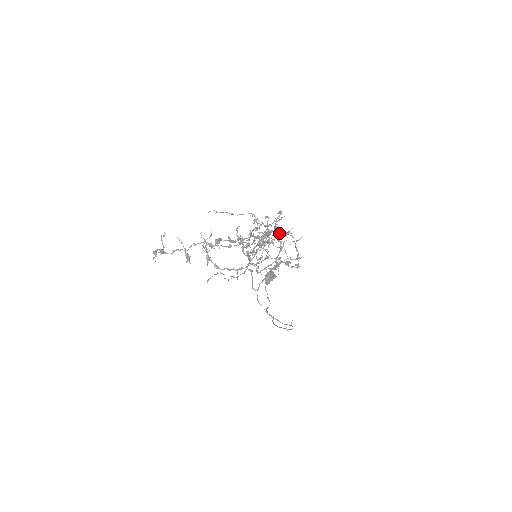
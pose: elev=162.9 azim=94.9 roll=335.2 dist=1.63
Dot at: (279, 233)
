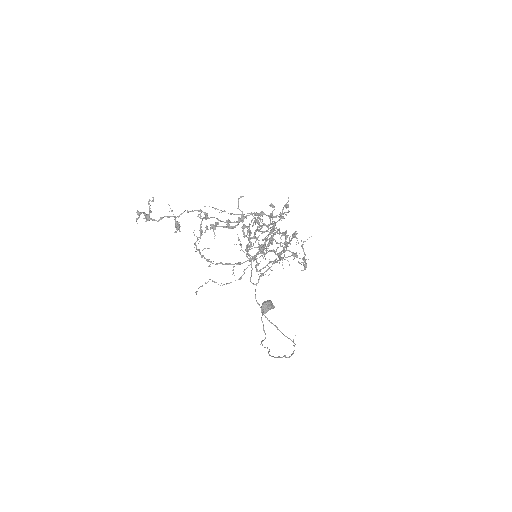
Dot at: (284, 232)
